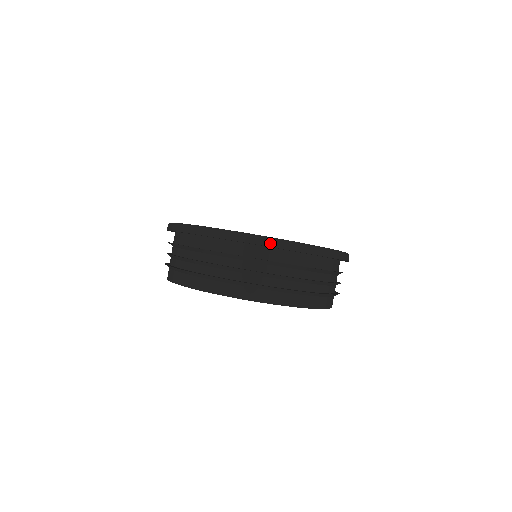
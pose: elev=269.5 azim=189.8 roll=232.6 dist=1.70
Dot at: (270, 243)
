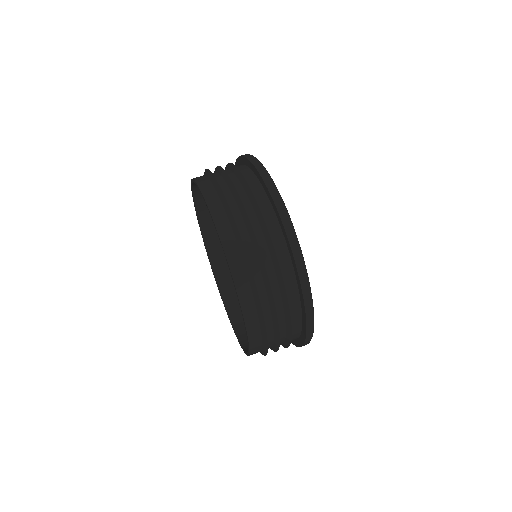
Dot at: (273, 191)
